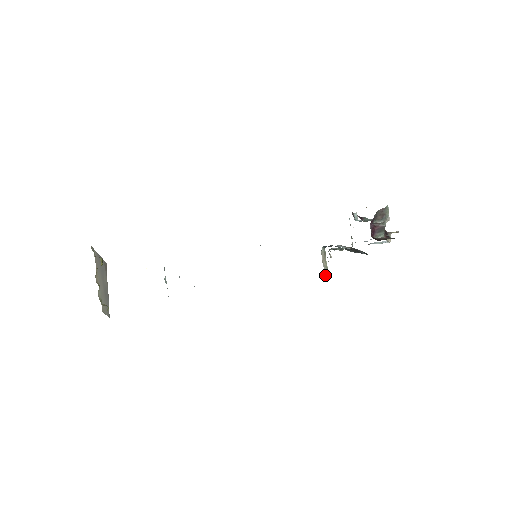
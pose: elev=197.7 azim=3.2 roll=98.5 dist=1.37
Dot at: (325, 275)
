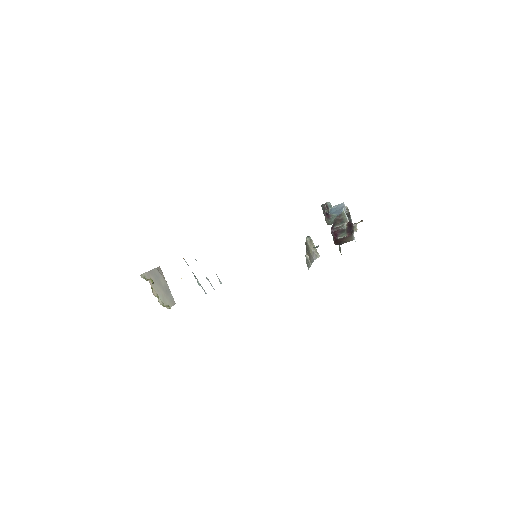
Dot at: (315, 256)
